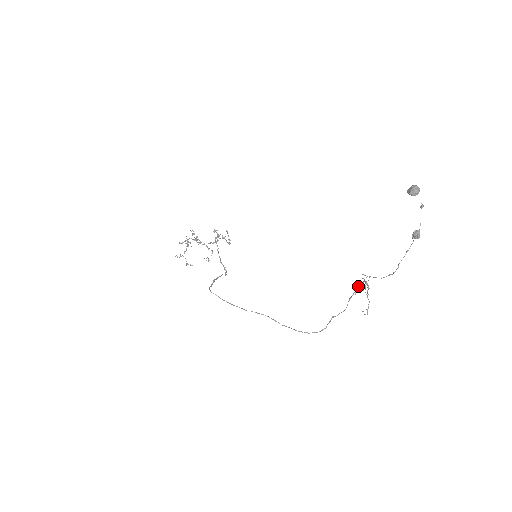
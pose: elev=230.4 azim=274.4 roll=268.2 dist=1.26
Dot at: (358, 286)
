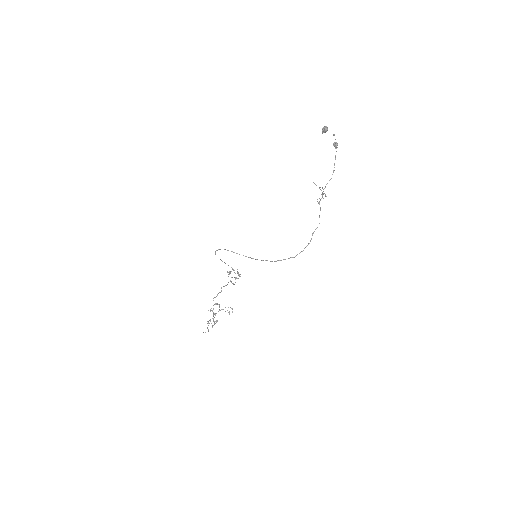
Dot at: occluded
